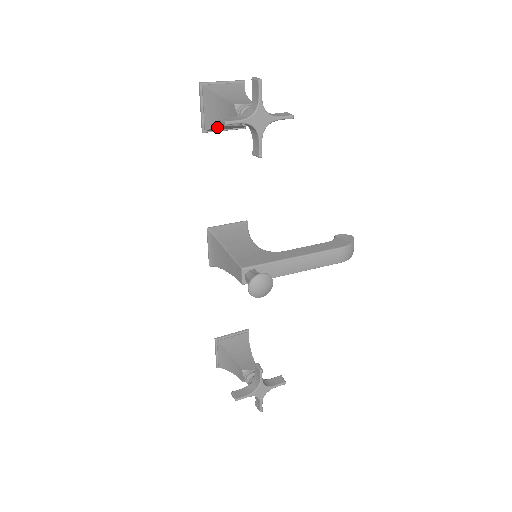
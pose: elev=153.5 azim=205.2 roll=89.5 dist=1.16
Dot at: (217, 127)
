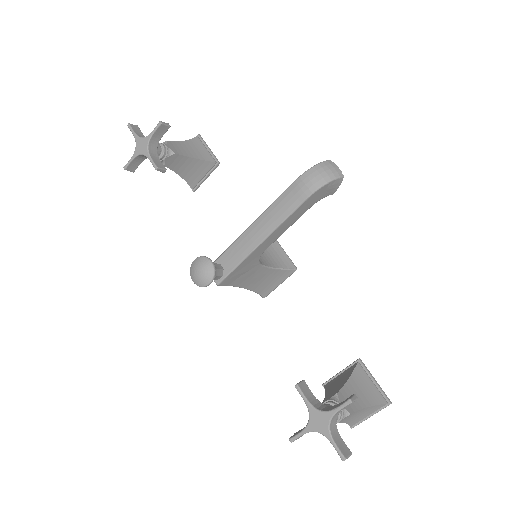
Dot at: (186, 179)
